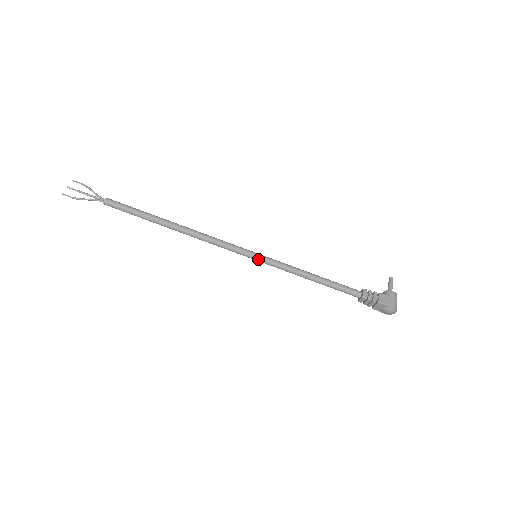
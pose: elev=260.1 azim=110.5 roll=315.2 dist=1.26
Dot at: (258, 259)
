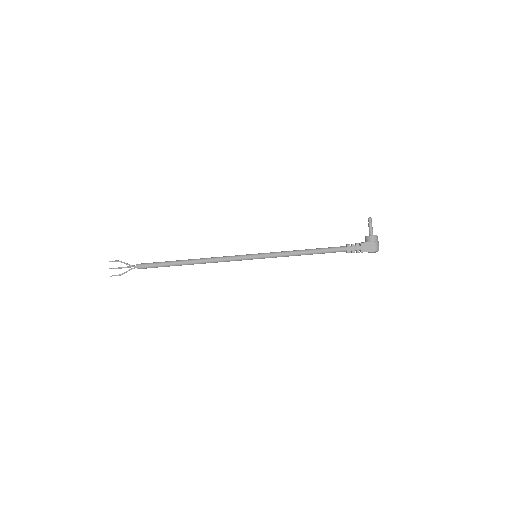
Dot at: occluded
